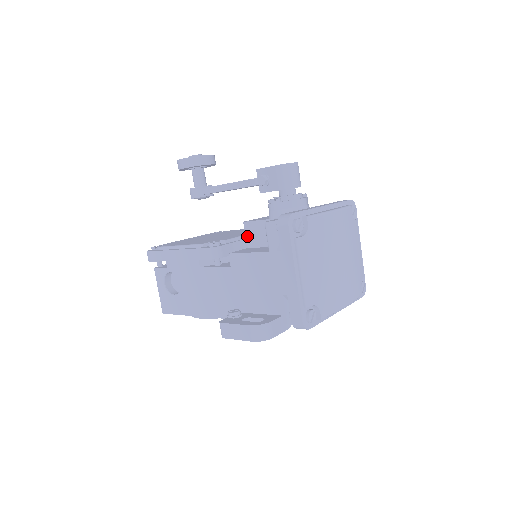
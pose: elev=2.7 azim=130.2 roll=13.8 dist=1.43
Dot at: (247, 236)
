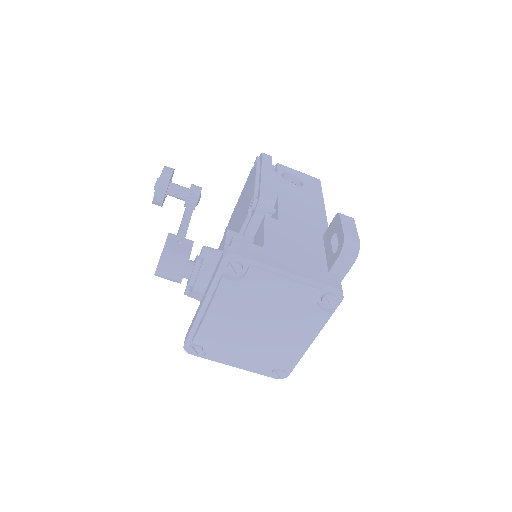
Dot at: occluded
